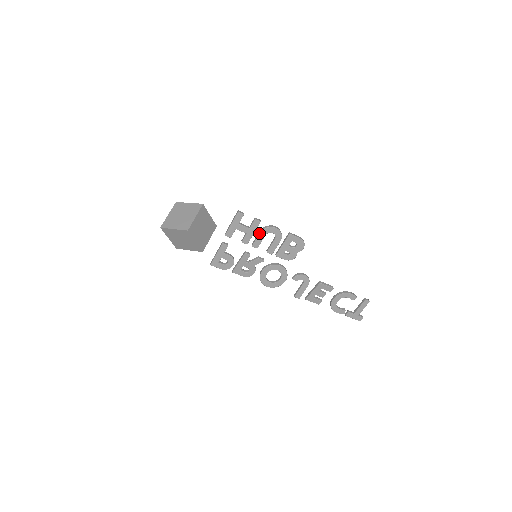
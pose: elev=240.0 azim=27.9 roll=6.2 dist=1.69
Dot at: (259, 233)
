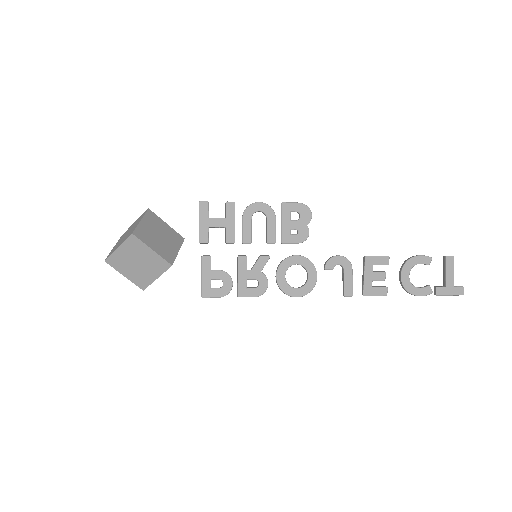
Dot at: occluded
